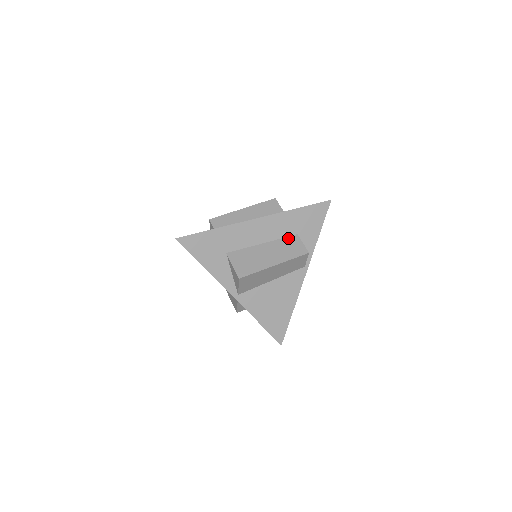
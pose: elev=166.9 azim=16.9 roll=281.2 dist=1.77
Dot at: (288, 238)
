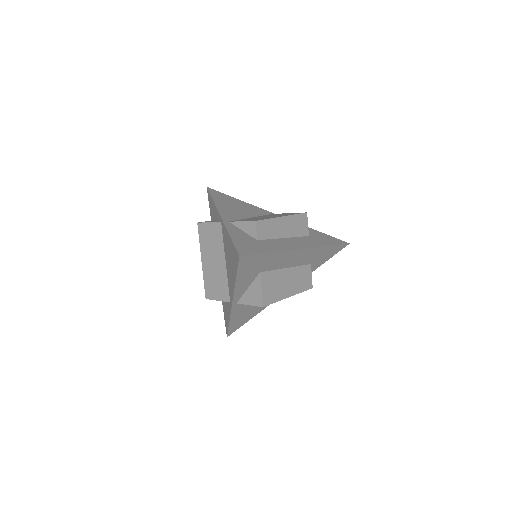
Dot at: (304, 267)
